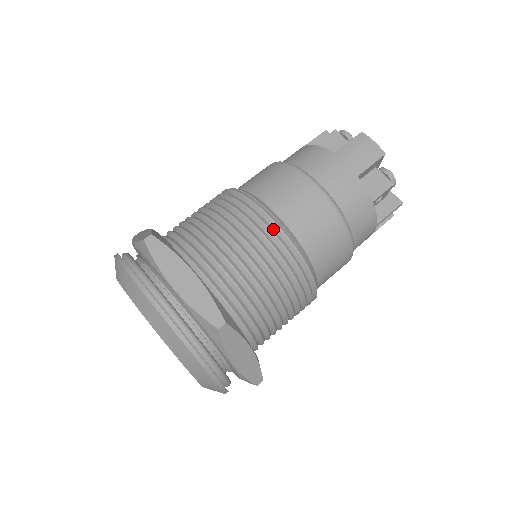
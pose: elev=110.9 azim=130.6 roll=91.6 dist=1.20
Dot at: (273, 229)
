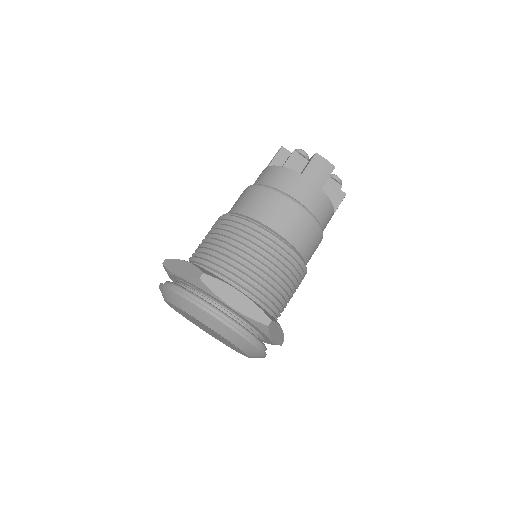
Dot at: (279, 245)
